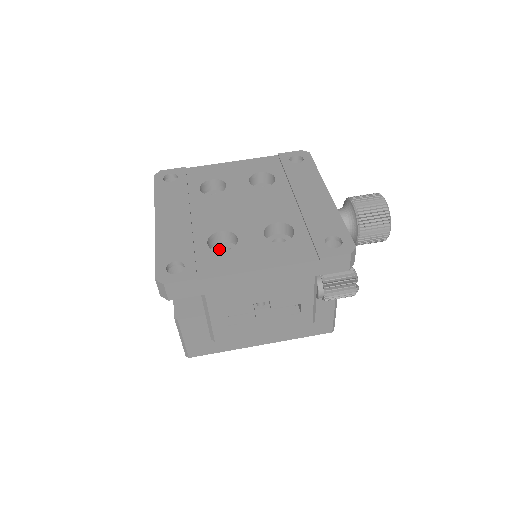
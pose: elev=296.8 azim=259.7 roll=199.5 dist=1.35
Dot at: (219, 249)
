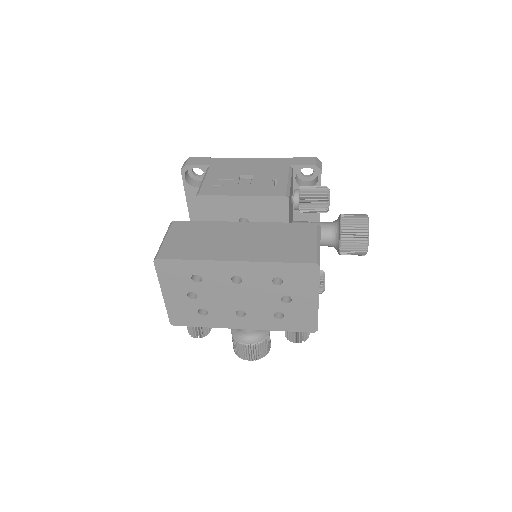
Dot at: occluded
